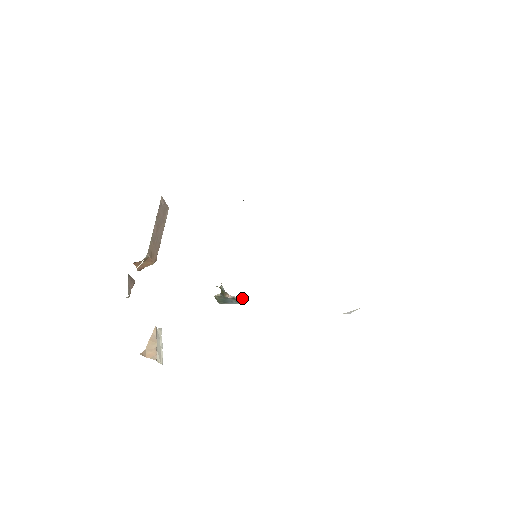
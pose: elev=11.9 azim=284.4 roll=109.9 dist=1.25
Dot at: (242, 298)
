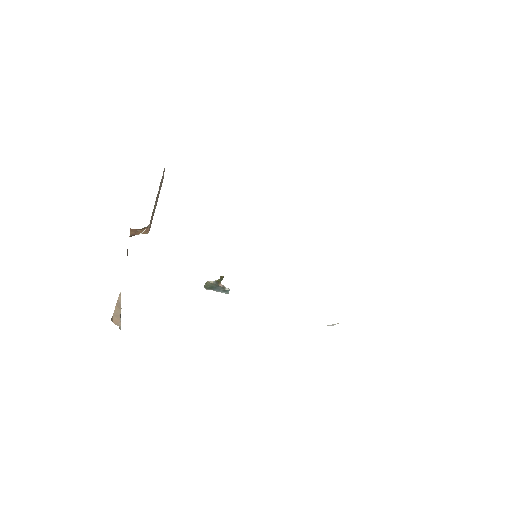
Dot at: occluded
